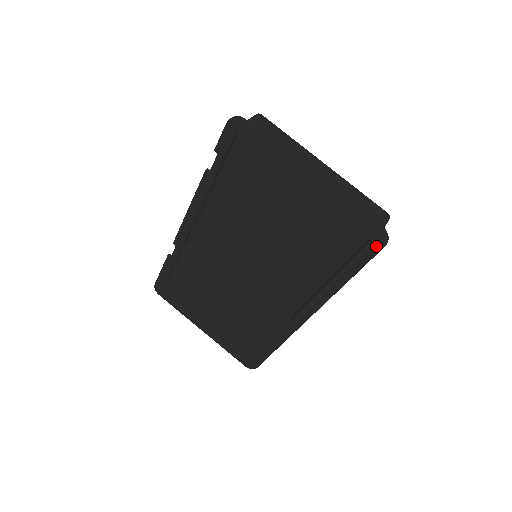
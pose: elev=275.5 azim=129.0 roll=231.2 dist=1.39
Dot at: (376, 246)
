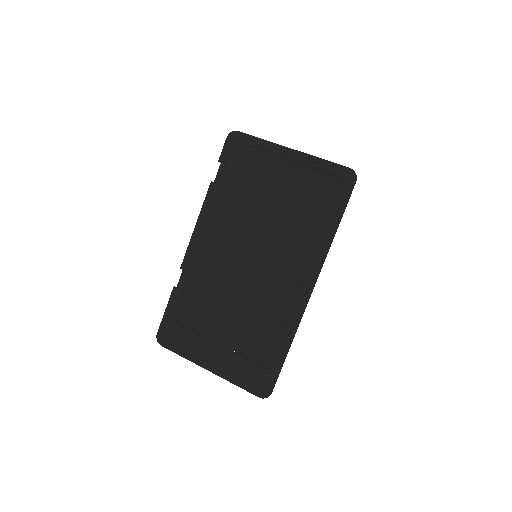
Dot at: (350, 182)
